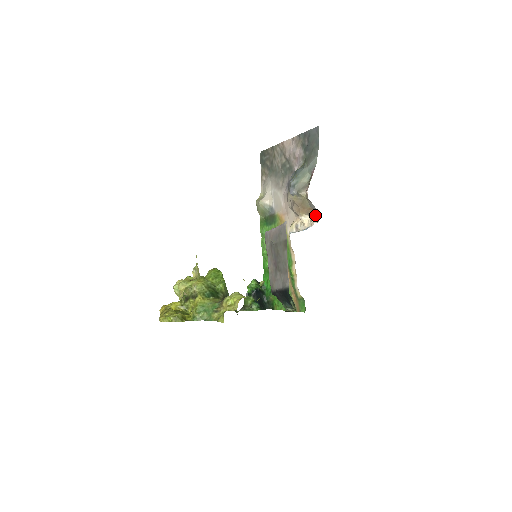
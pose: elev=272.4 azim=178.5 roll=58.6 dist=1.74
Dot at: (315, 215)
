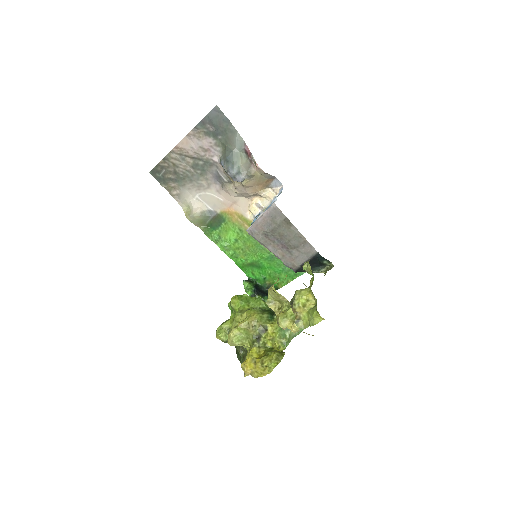
Dot at: (274, 183)
